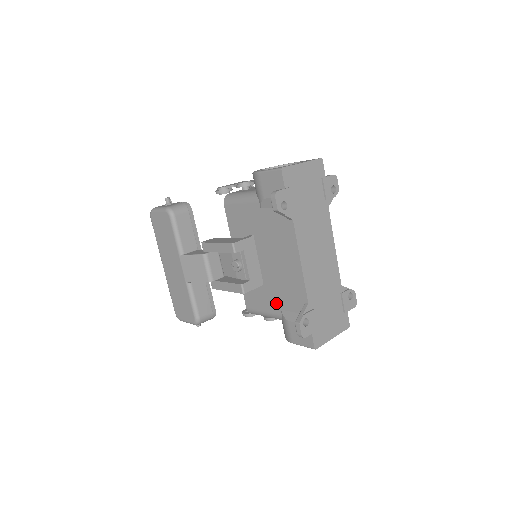
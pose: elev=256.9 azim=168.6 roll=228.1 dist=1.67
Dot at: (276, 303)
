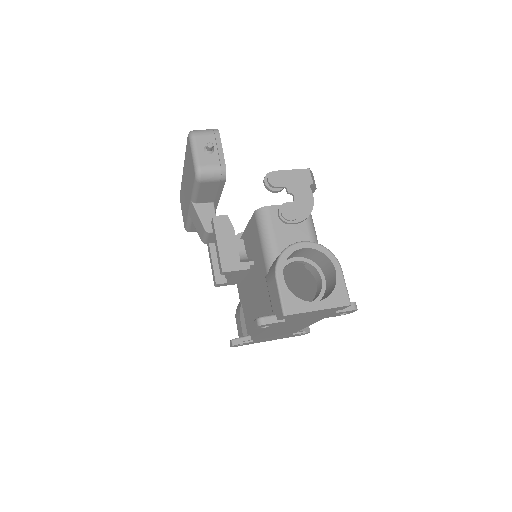
Dot at: (242, 297)
